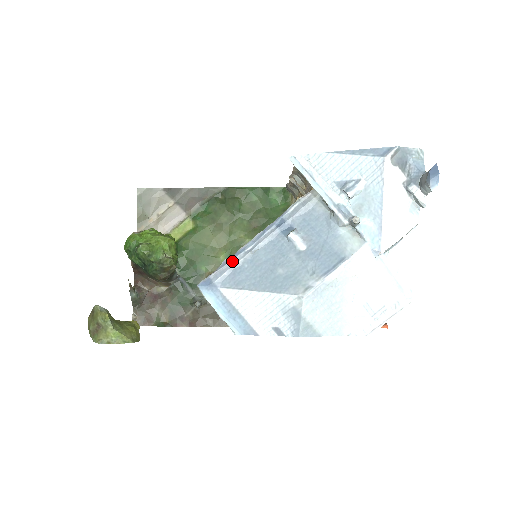
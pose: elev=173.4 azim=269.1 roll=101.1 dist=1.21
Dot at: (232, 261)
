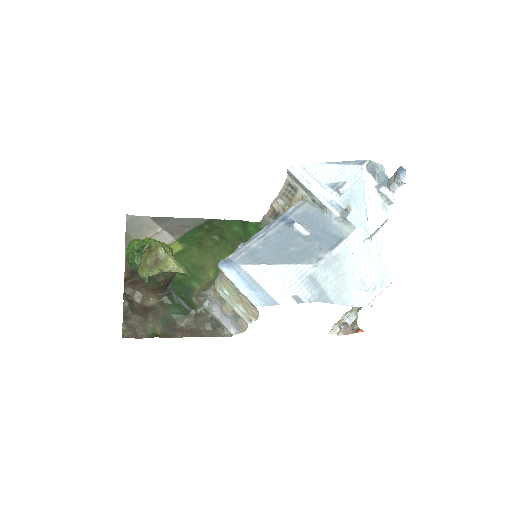
Dot at: (247, 245)
